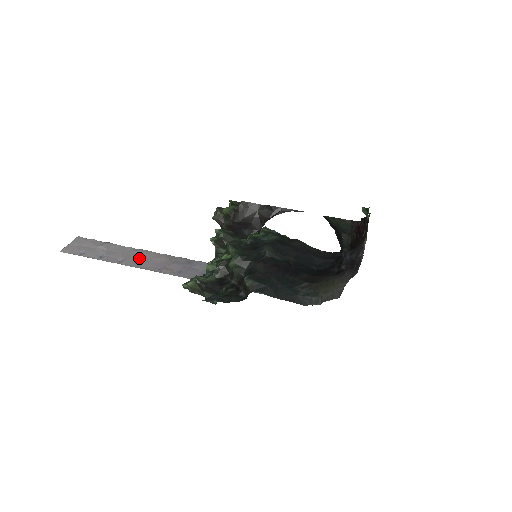
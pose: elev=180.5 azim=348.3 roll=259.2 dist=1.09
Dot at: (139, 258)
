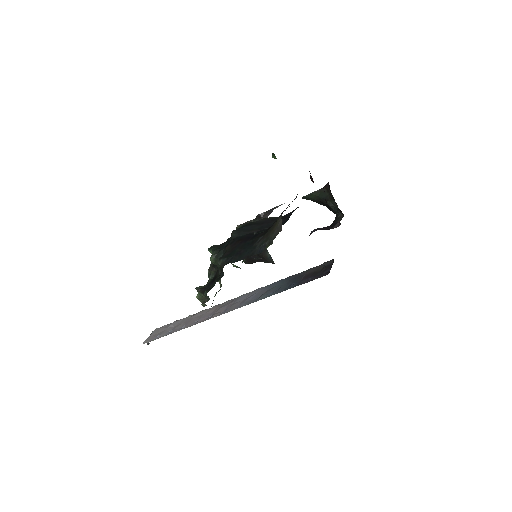
Dot at: (196, 318)
